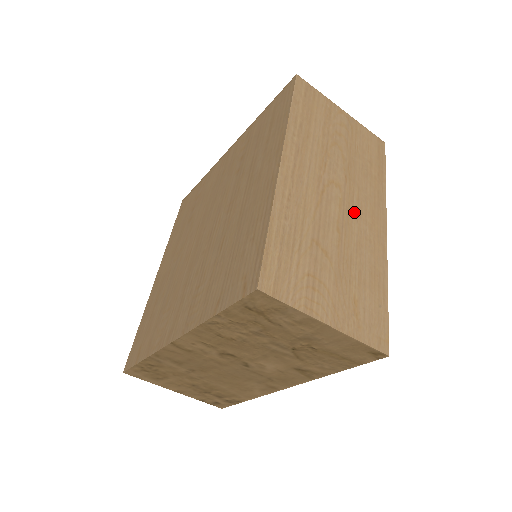
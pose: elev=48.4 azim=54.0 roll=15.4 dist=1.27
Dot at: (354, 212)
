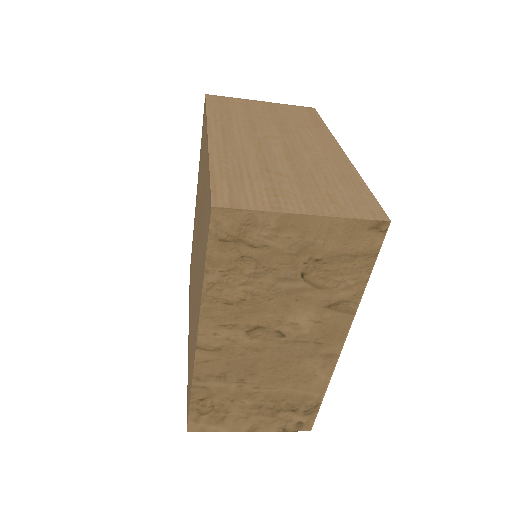
Dot at: (300, 147)
